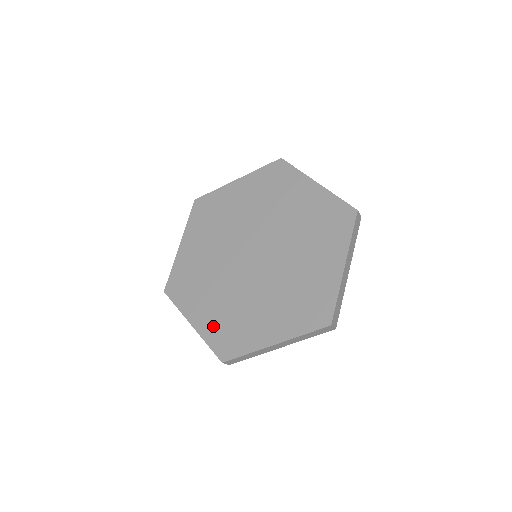
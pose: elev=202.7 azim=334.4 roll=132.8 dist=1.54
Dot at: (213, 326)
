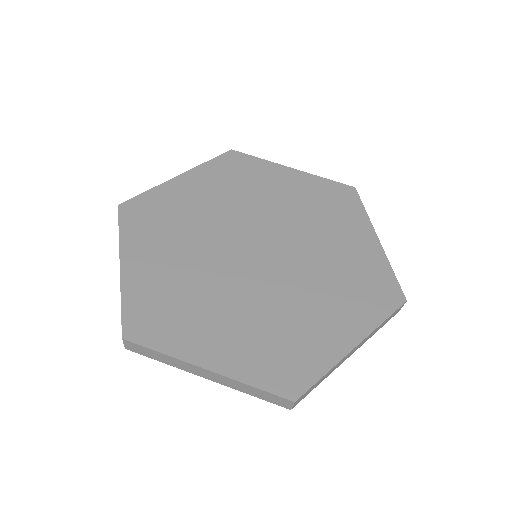
Dot at: (249, 357)
